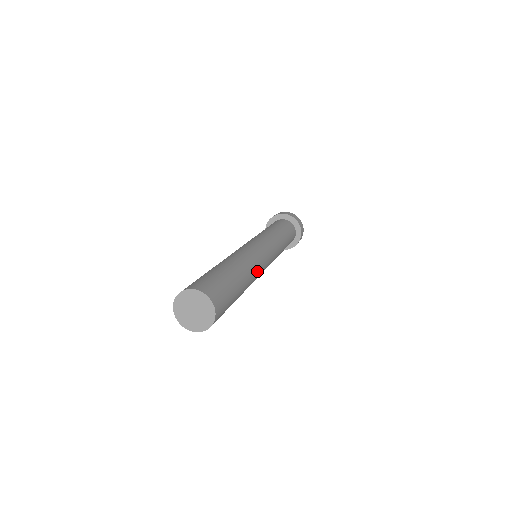
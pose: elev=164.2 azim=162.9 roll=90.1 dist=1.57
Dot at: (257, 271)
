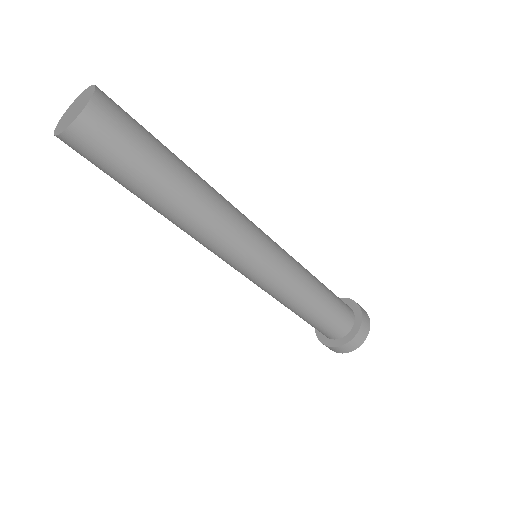
Dot at: (221, 225)
